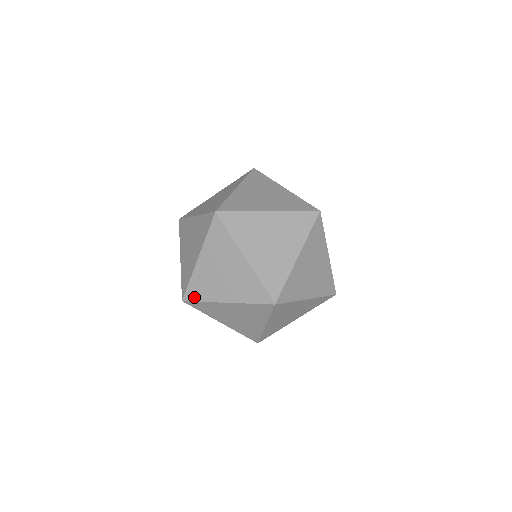
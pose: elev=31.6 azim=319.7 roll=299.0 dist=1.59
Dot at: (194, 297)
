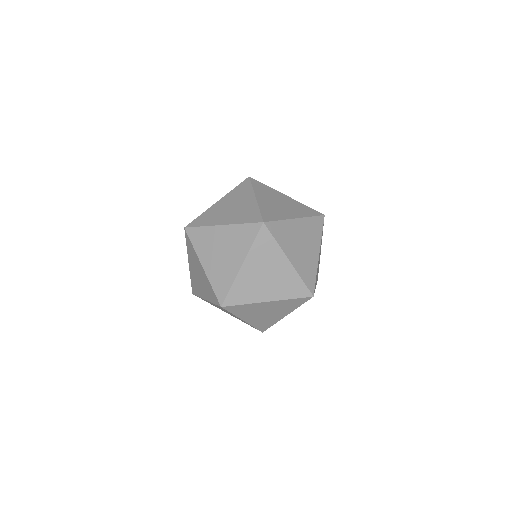
Dot at: (266, 328)
